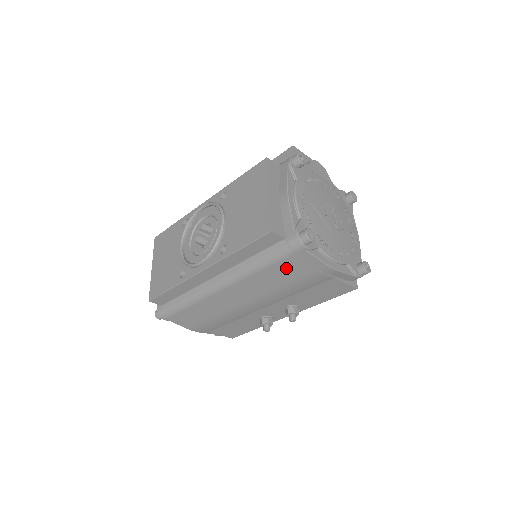
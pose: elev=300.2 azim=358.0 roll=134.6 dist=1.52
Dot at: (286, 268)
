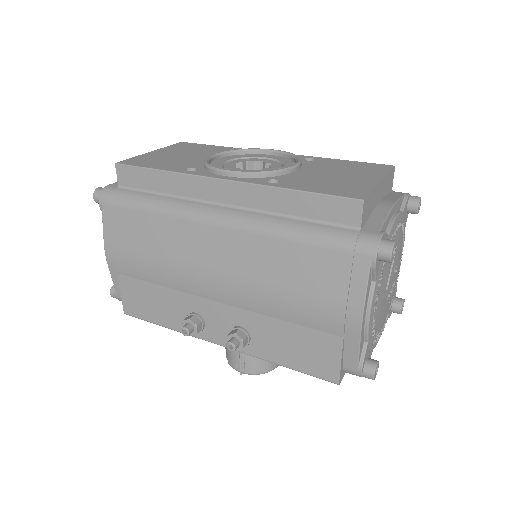
Dot at: (318, 265)
